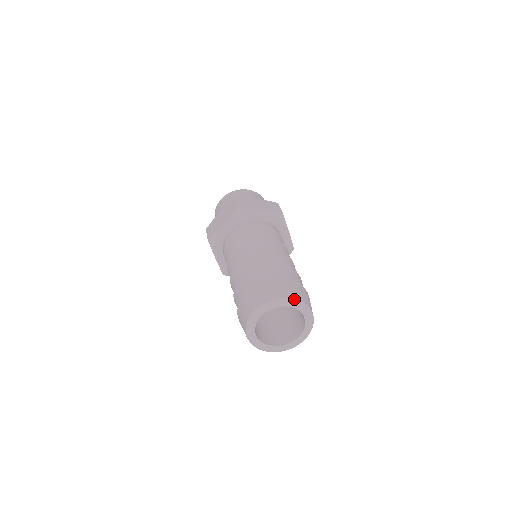
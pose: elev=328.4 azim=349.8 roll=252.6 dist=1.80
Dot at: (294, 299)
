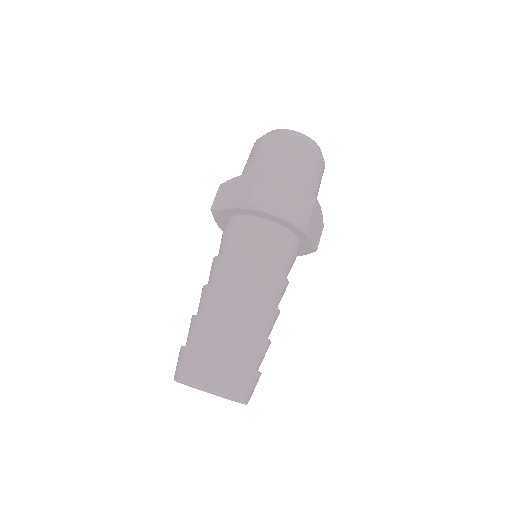
Dot at: (223, 395)
